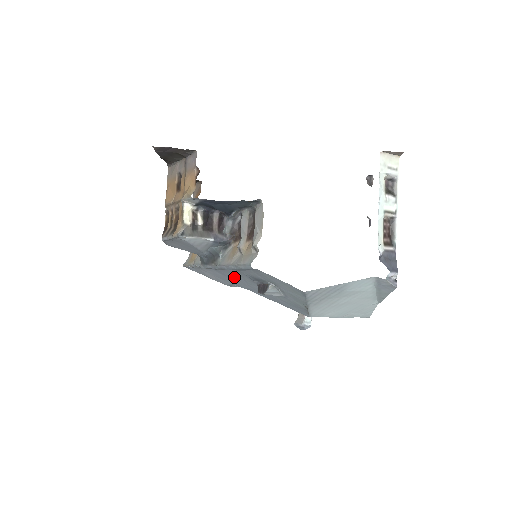
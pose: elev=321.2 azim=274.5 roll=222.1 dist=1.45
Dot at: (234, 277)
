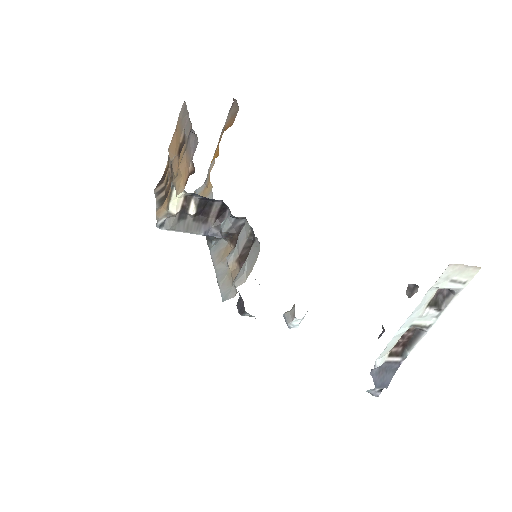
Dot at: occluded
